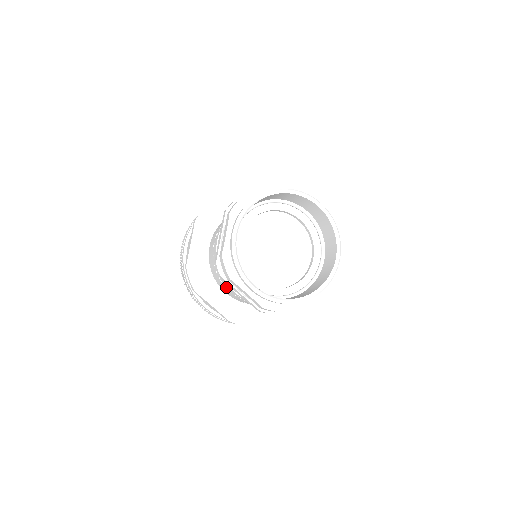
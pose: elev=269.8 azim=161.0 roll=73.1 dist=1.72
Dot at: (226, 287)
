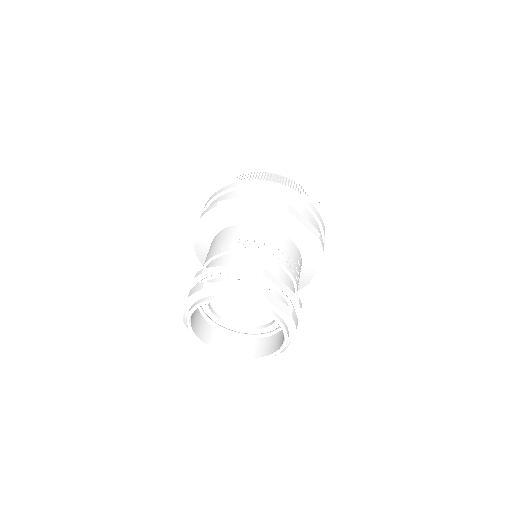
Dot at: occluded
